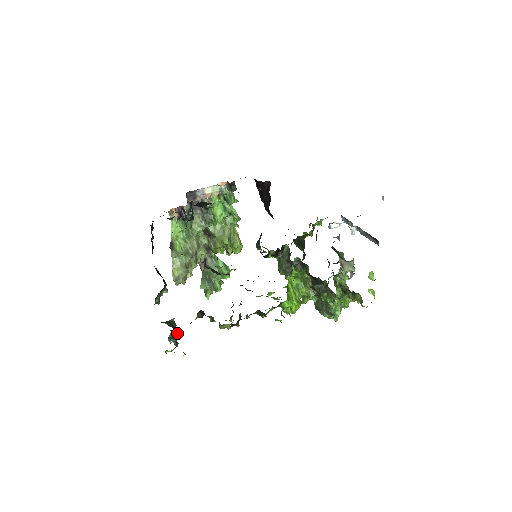
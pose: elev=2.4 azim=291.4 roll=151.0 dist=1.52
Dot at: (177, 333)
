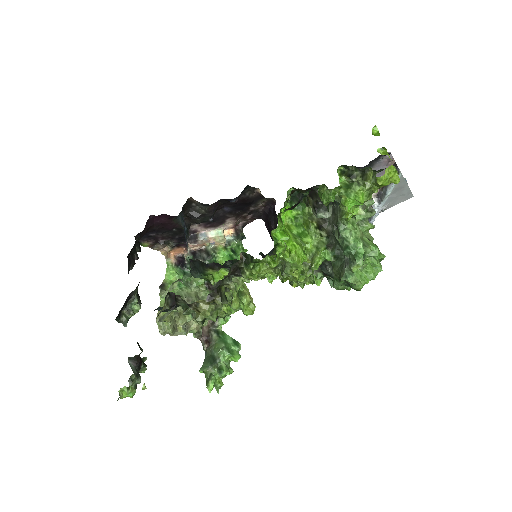
Dot at: (142, 364)
